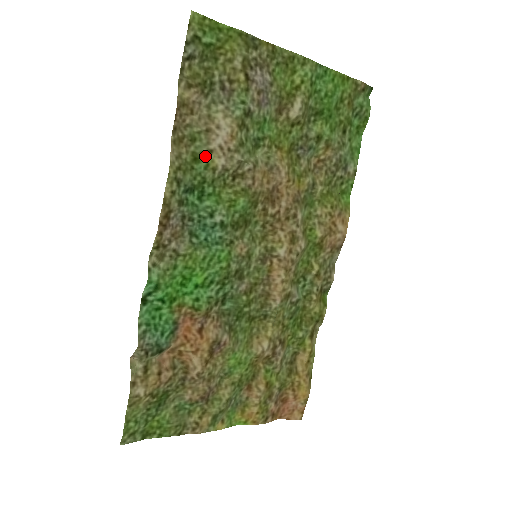
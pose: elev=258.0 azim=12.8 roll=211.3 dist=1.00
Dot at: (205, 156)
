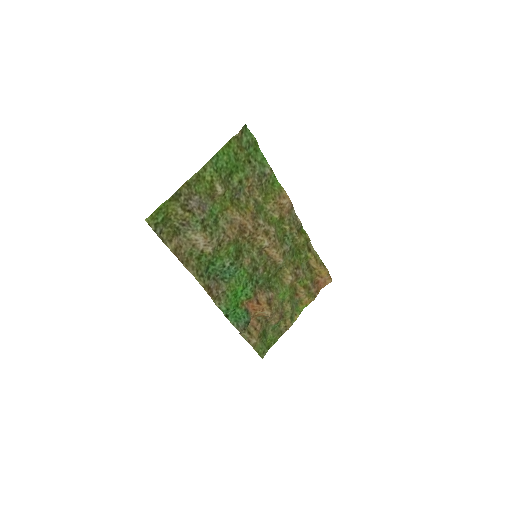
Dot at: (201, 254)
